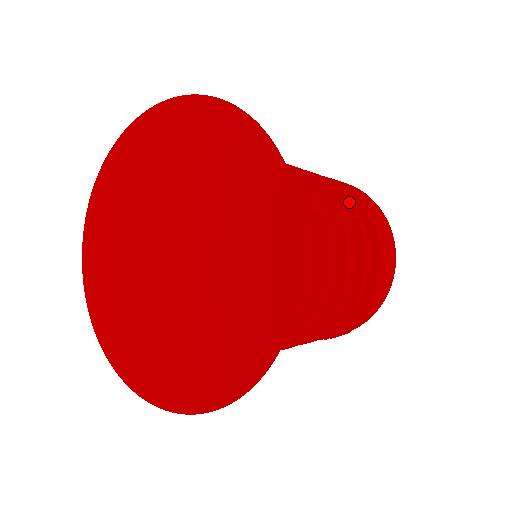
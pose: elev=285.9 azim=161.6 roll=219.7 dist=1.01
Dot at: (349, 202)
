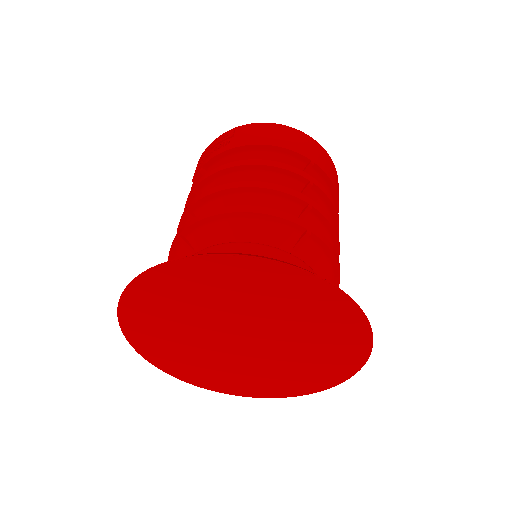
Dot at: (299, 174)
